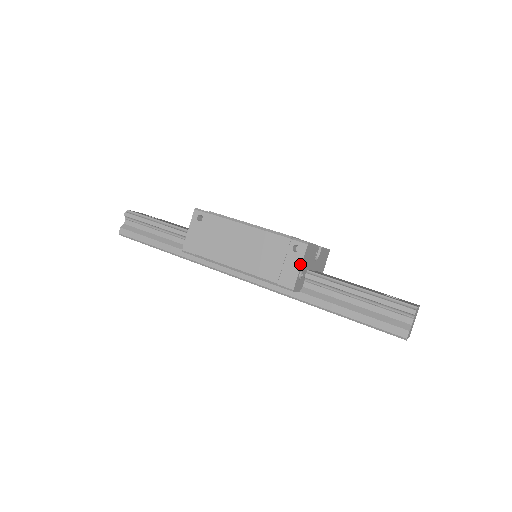
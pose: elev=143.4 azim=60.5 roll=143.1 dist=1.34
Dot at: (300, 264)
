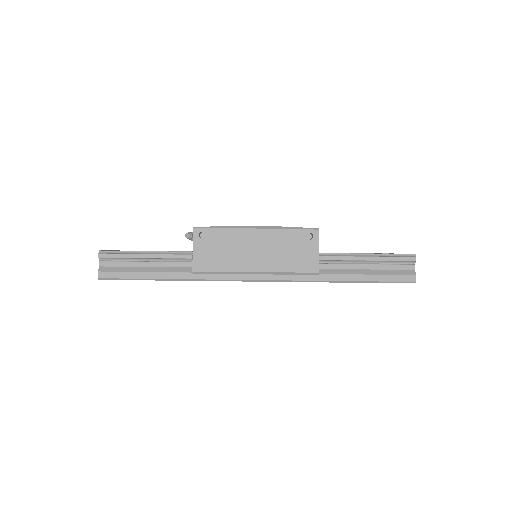
Dot at: (318, 249)
